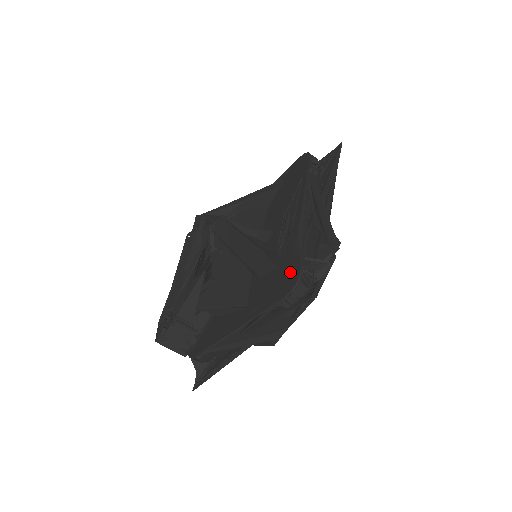
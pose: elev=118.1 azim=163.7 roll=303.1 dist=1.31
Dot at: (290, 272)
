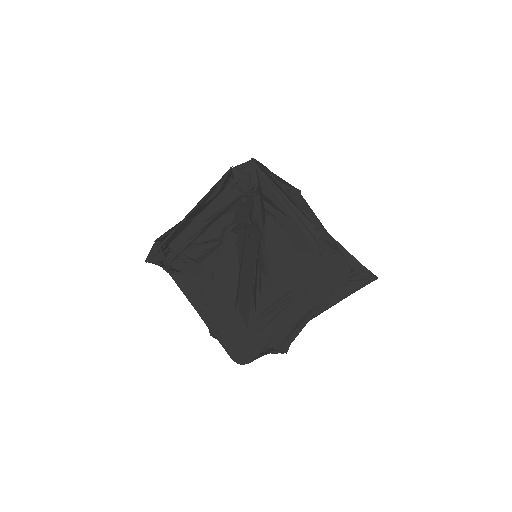
Dot at: (247, 351)
